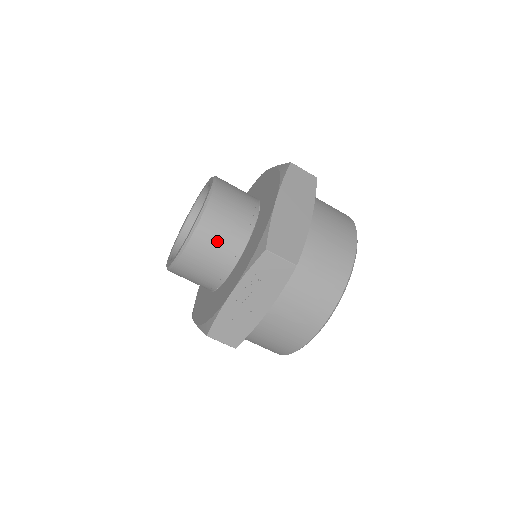
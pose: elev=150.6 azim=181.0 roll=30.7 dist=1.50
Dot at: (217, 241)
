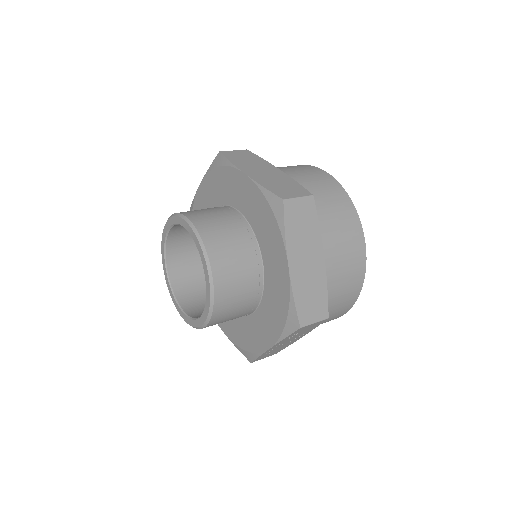
Dot at: (235, 307)
